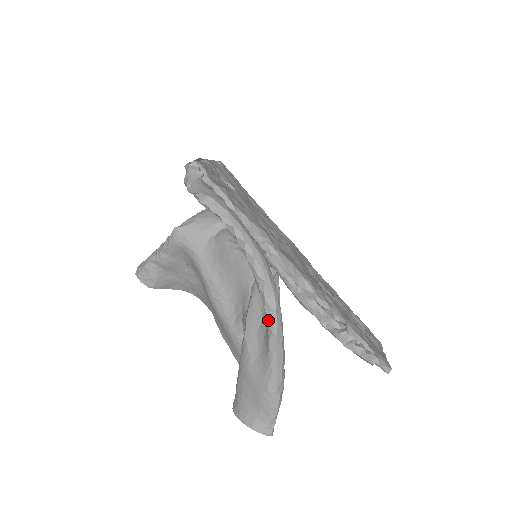
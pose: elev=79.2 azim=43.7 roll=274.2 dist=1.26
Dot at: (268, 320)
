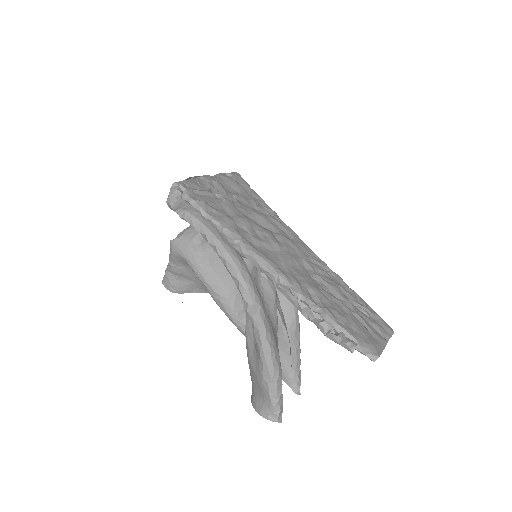
Dot at: (249, 315)
